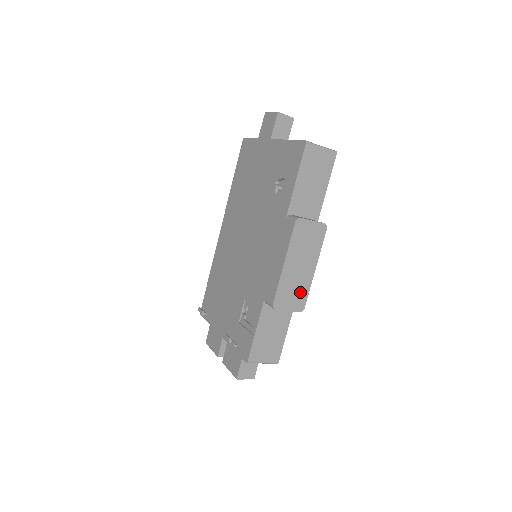
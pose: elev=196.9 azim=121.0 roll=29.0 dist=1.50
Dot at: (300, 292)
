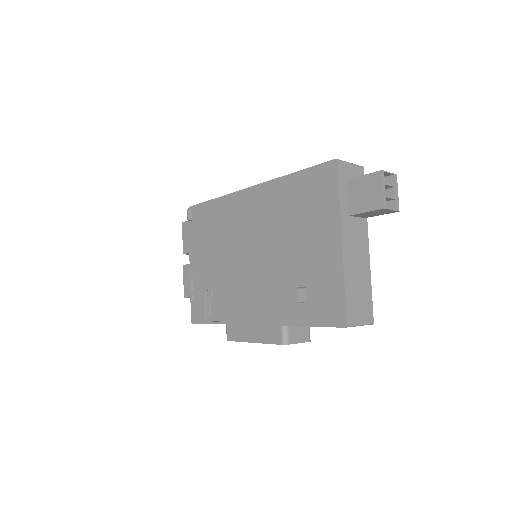
Dot at: occluded
